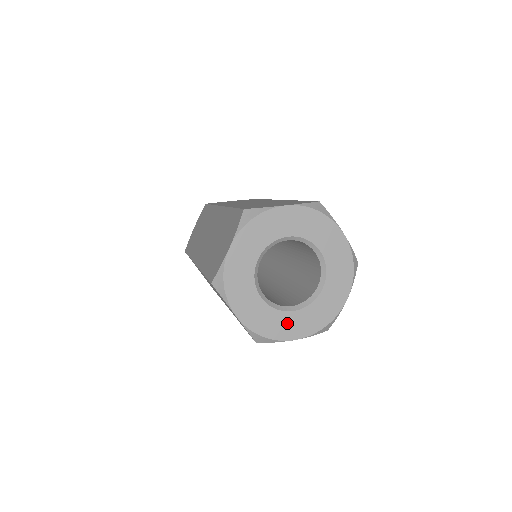
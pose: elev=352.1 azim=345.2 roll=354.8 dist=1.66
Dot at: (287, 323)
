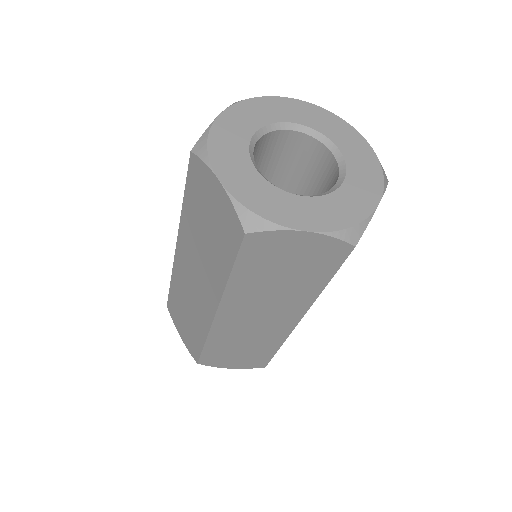
Dot at: (353, 197)
